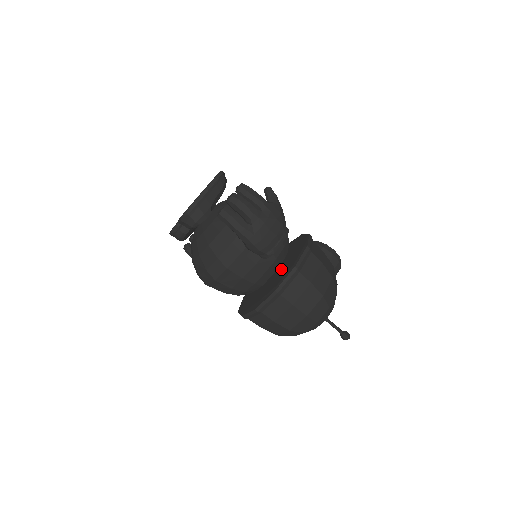
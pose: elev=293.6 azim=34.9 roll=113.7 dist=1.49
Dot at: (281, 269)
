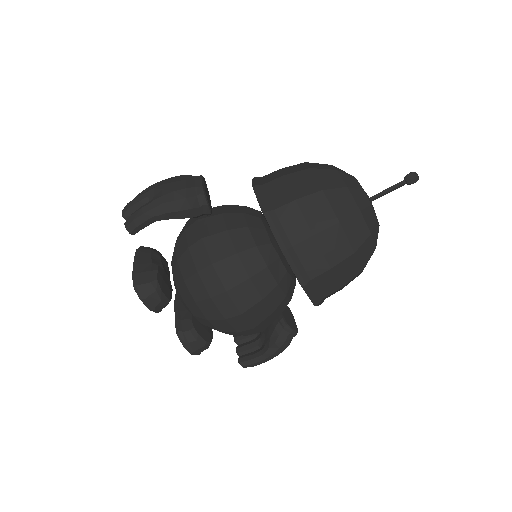
Dot at: occluded
